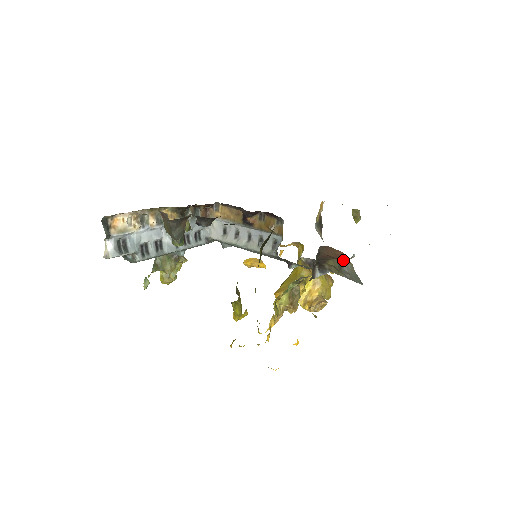
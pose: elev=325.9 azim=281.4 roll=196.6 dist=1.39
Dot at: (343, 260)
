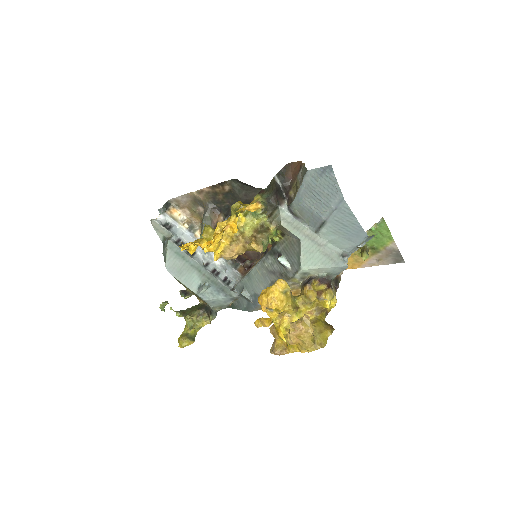
Dot at: (300, 168)
